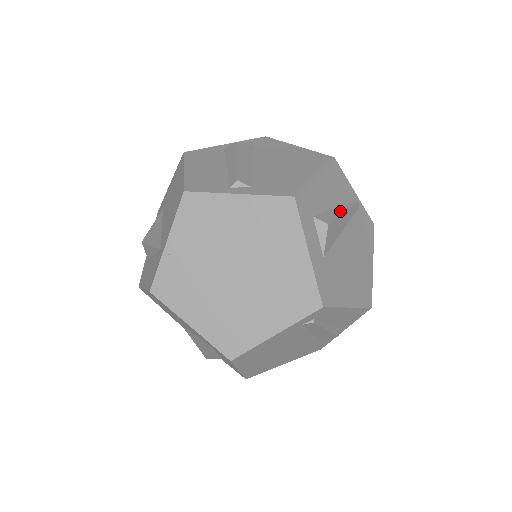
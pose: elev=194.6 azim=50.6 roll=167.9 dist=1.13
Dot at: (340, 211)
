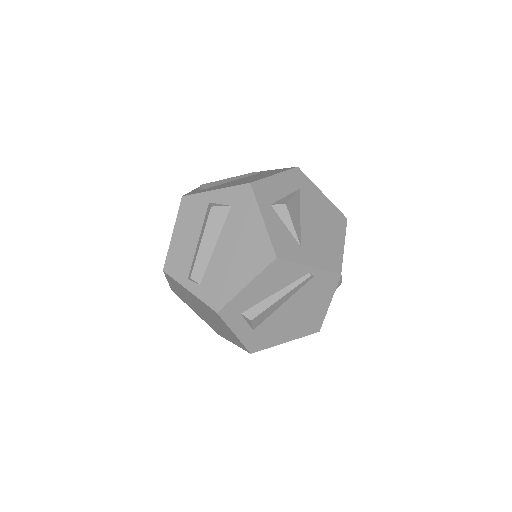
Dot at: (276, 298)
